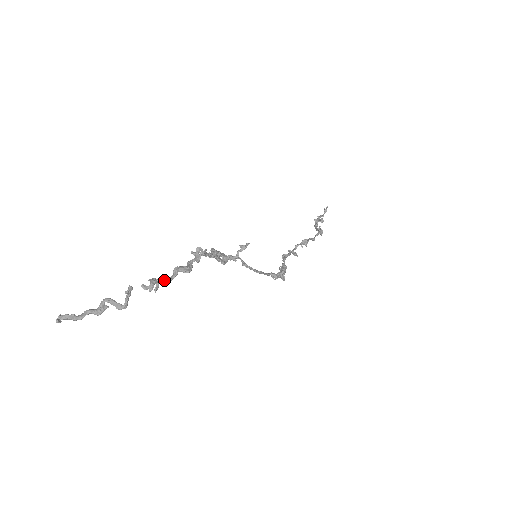
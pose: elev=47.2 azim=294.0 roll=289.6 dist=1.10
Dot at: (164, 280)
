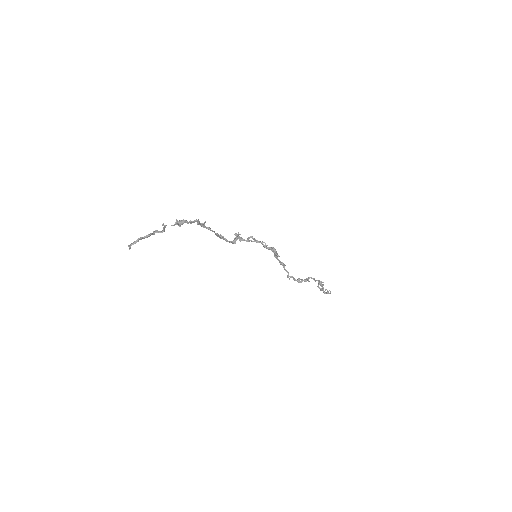
Dot at: (183, 220)
